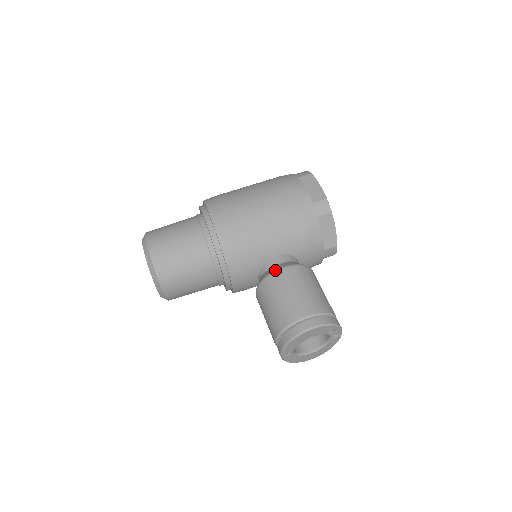
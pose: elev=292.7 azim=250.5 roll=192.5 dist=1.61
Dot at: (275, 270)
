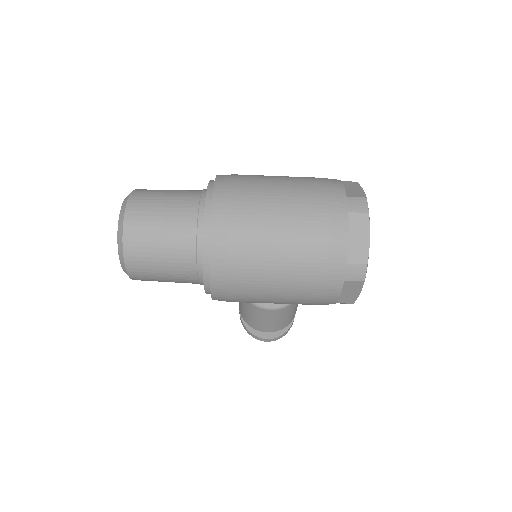
Dot at: (261, 307)
